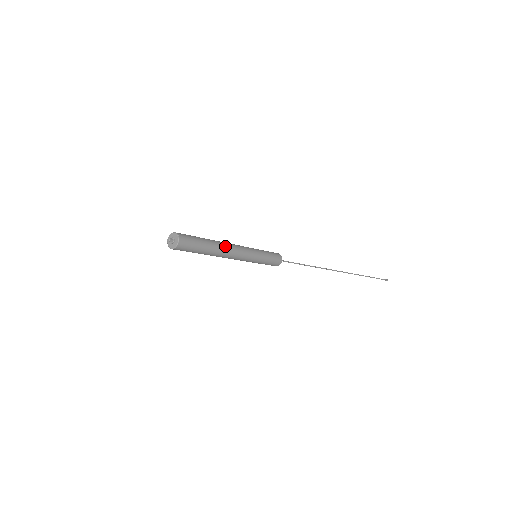
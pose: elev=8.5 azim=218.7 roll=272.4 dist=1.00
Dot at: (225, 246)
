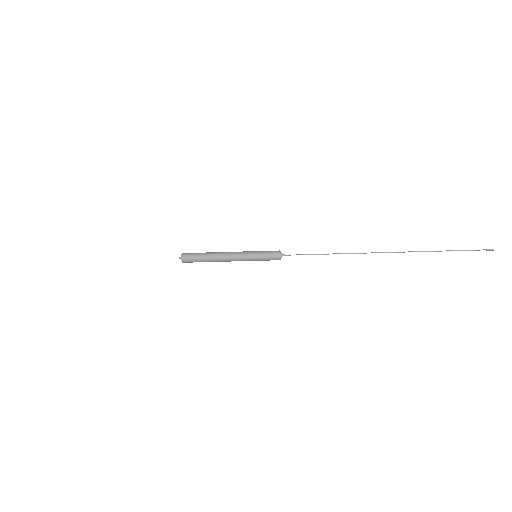
Dot at: (219, 257)
